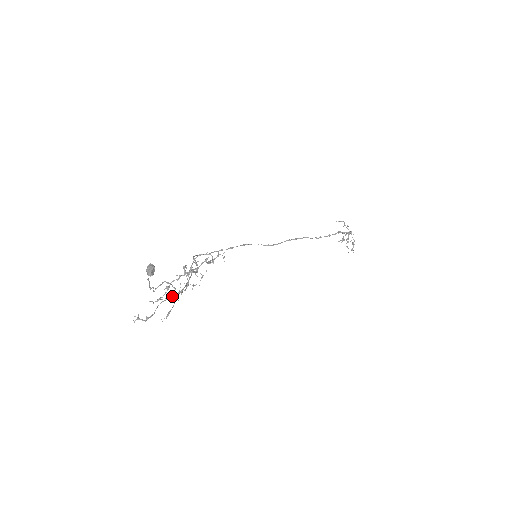
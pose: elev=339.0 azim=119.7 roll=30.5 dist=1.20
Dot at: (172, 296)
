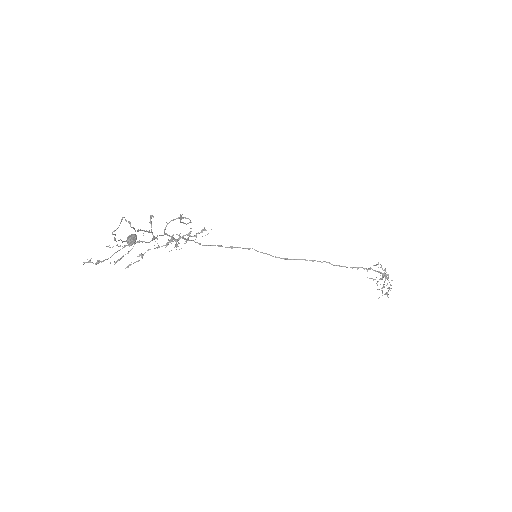
Dot at: (131, 243)
